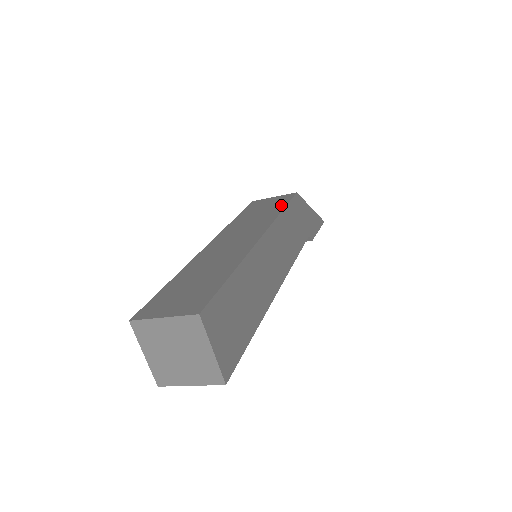
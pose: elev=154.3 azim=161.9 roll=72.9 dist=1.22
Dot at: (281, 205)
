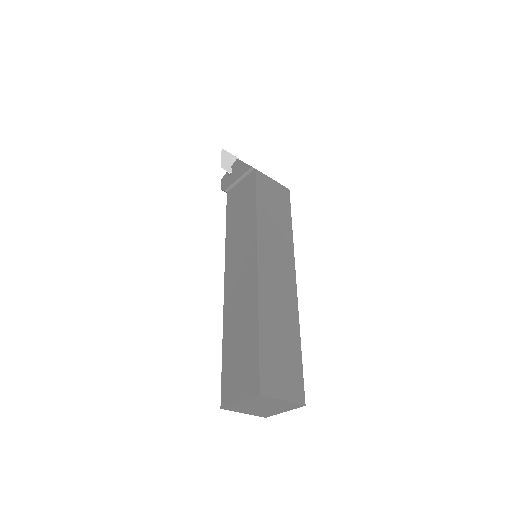
Dot at: (288, 214)
